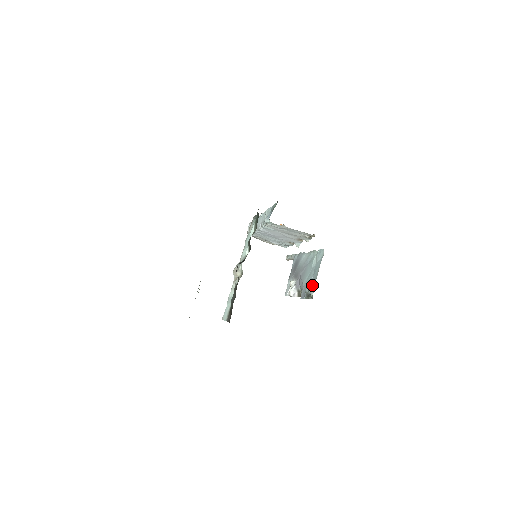
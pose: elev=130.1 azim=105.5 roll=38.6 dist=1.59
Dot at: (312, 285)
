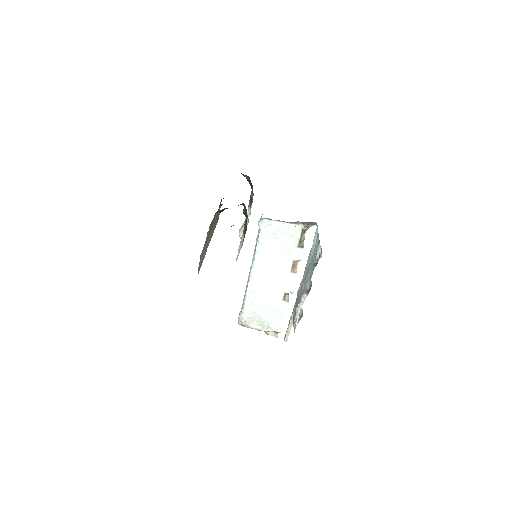
Dot at: occluded
